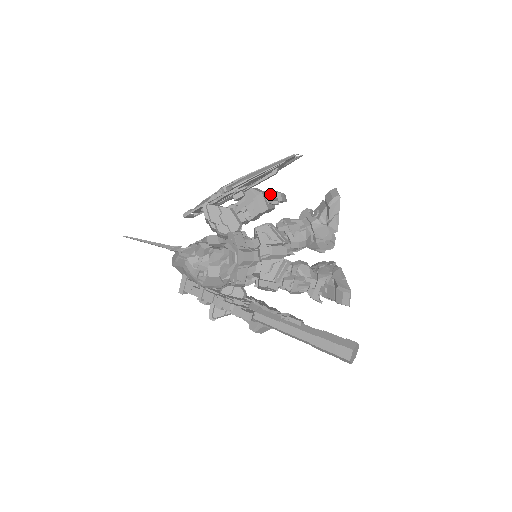
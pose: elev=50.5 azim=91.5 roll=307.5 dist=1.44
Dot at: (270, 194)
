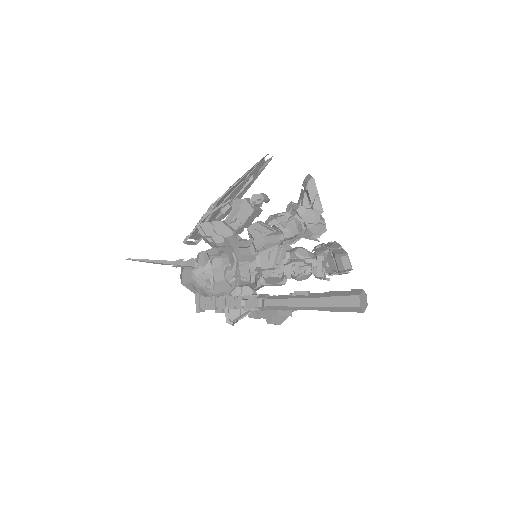
Dot at: (252, 197)
